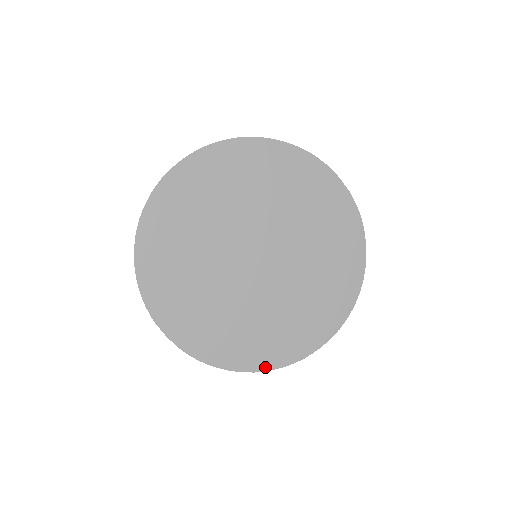
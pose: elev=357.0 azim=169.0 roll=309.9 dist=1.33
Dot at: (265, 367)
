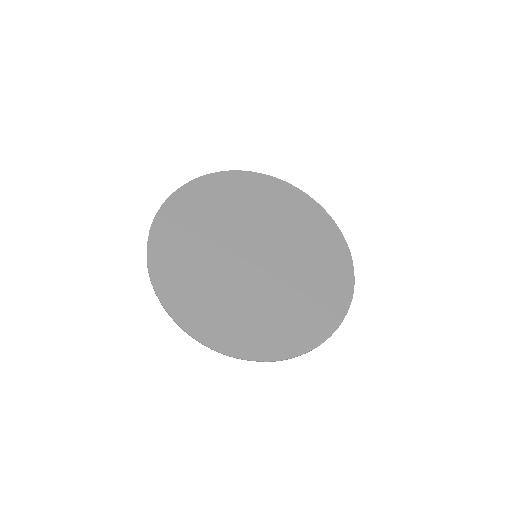
Dot at: (191, 331)
